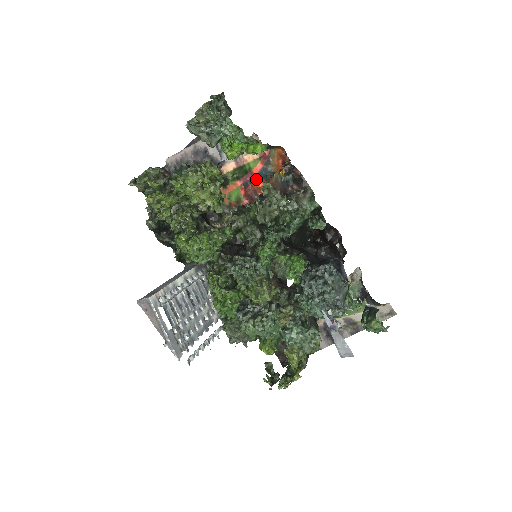
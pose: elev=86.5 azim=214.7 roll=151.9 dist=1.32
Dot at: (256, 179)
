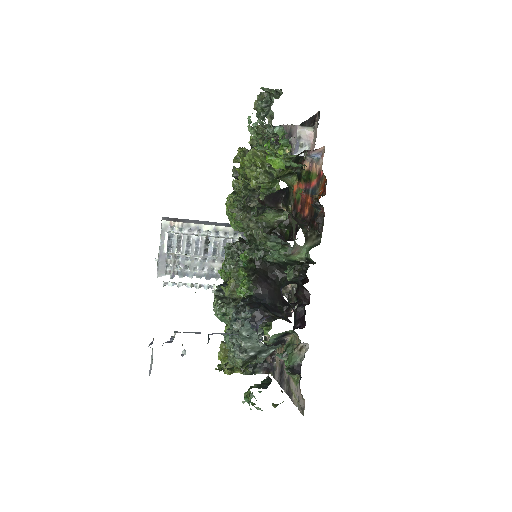
Dot at: (310, 192)
